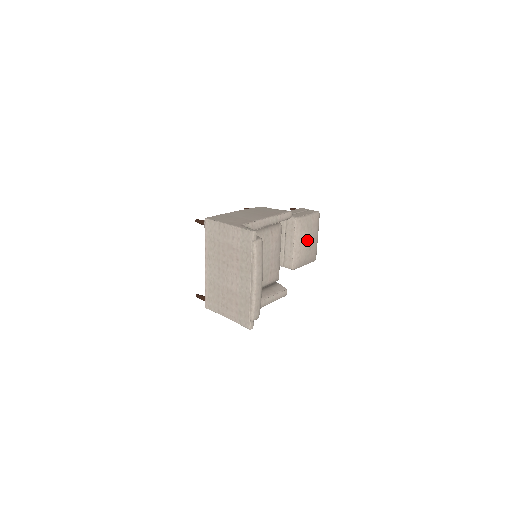
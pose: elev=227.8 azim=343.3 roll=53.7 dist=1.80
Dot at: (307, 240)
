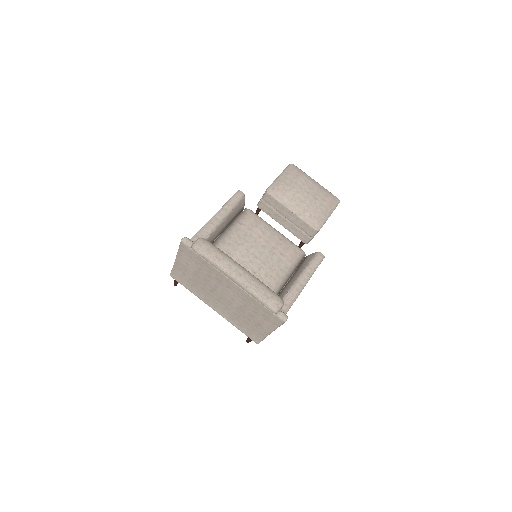
Dot at: (301, 195)
